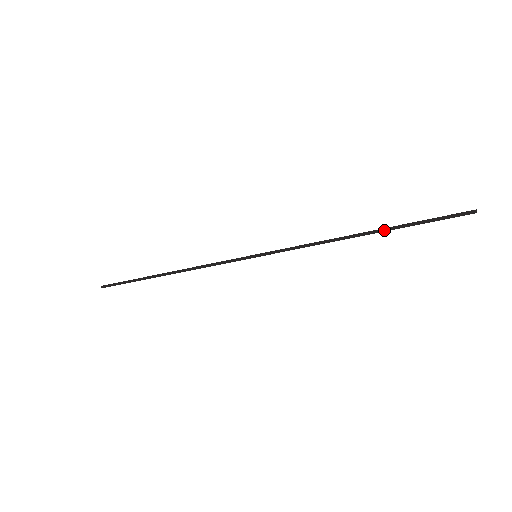
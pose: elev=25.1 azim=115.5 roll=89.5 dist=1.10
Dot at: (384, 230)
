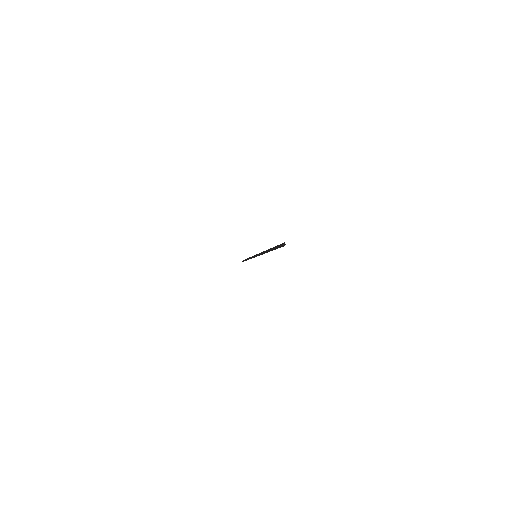
Dot at: (269, 250)
